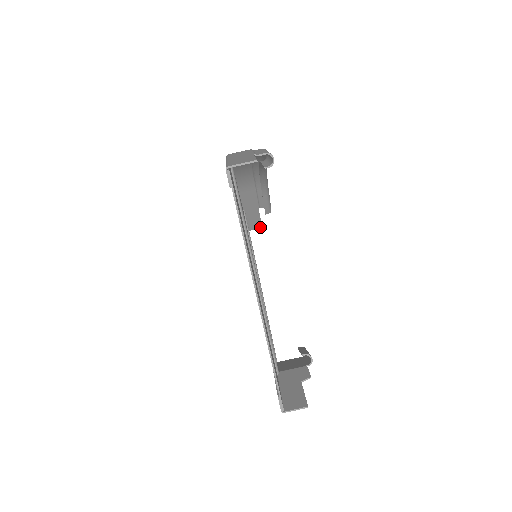
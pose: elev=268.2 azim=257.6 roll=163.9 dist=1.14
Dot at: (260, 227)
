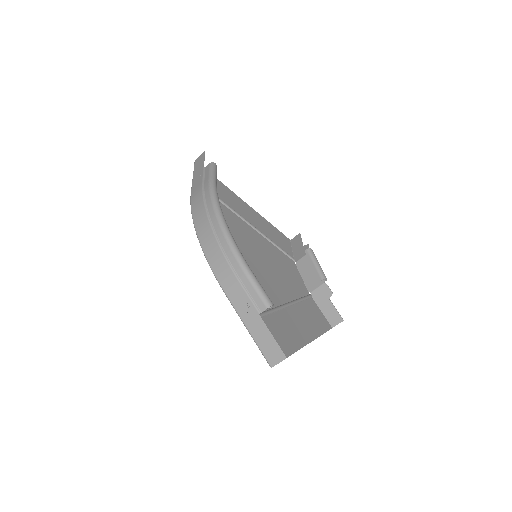
Dot at: (203, 153)
